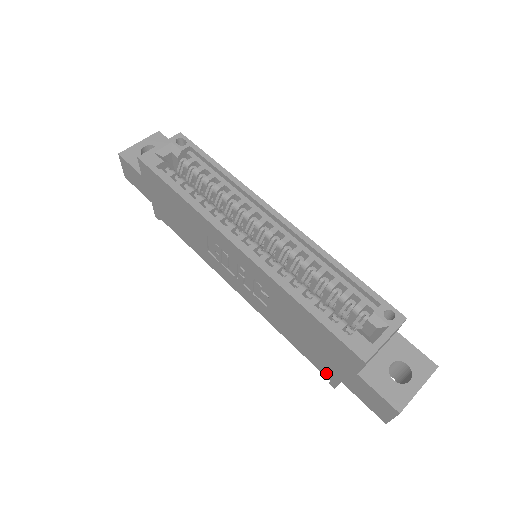
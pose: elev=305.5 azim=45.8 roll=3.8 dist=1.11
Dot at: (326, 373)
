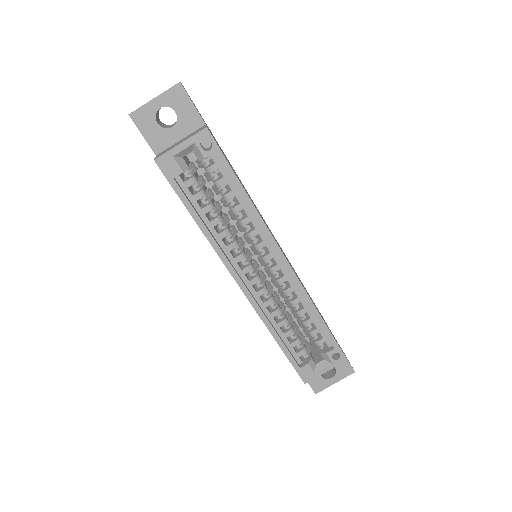
Dot at: occluded
